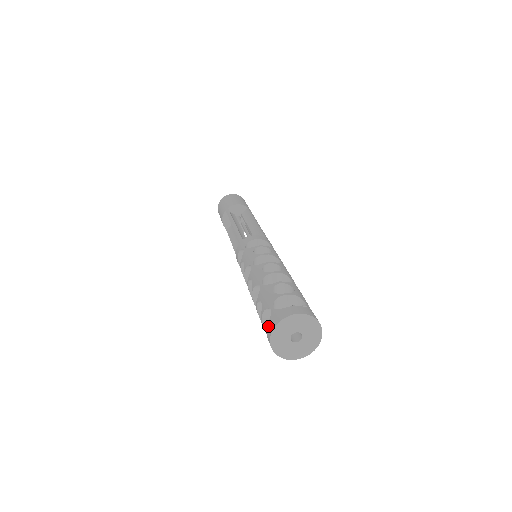
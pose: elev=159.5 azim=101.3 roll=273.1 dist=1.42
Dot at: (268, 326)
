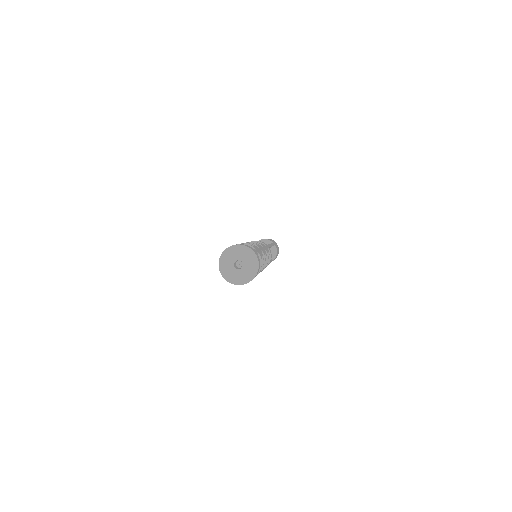
Dot at: occluded
